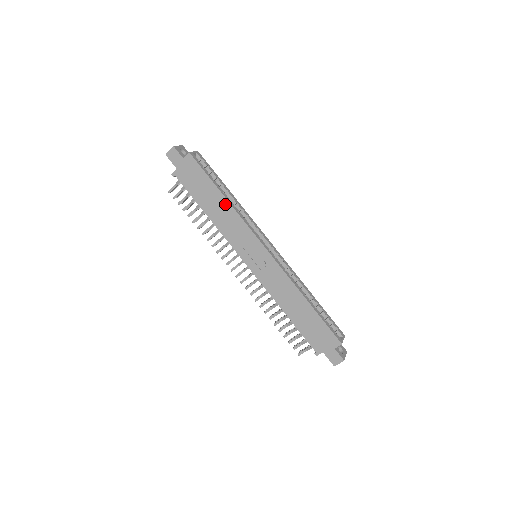
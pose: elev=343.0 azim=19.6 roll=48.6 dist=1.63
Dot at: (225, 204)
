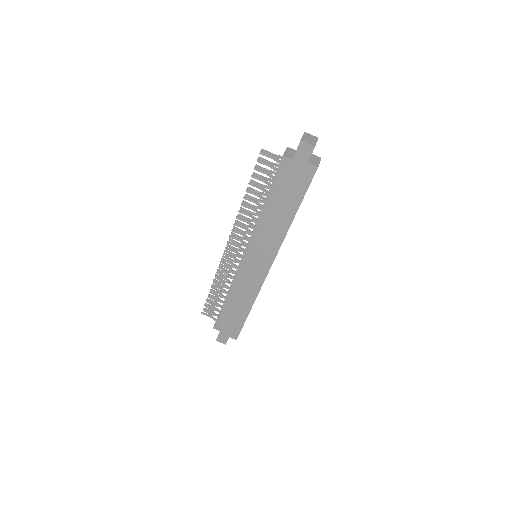
Dot at: (287, 222)
